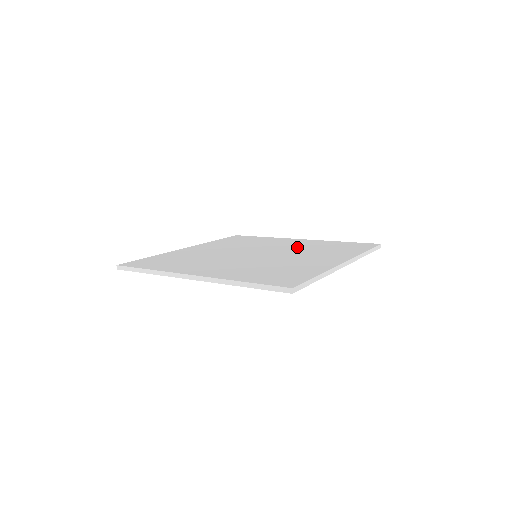
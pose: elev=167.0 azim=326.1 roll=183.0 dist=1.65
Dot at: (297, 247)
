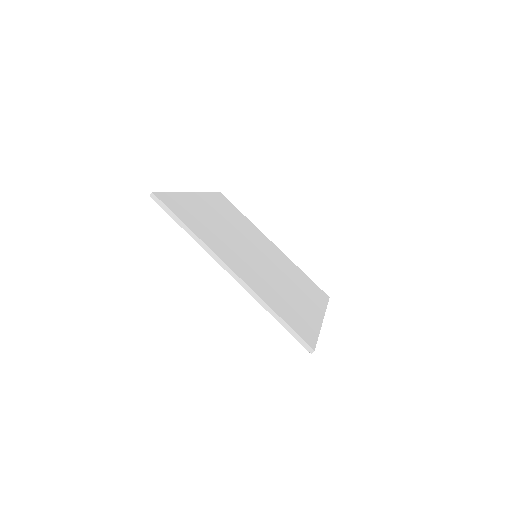
Dot at: (280, 262)
